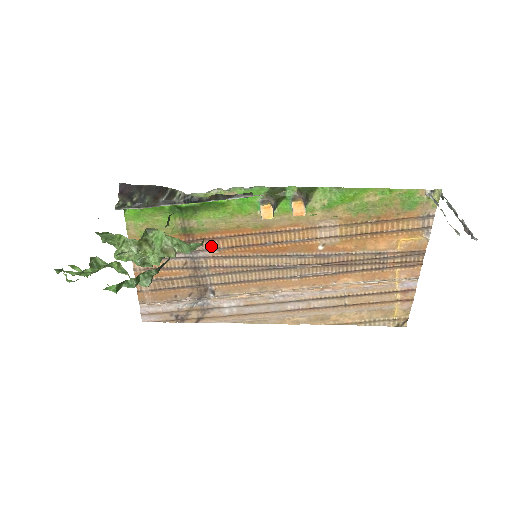
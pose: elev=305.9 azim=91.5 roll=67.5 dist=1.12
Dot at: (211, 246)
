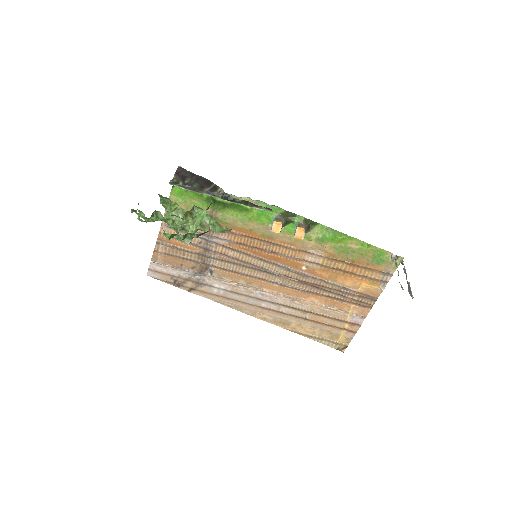
Dot at: (225, 237)
